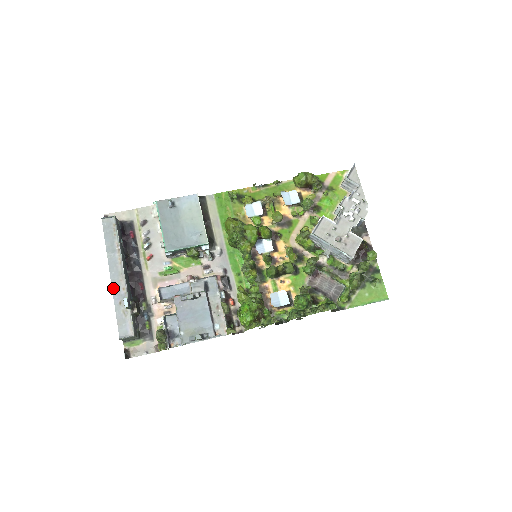
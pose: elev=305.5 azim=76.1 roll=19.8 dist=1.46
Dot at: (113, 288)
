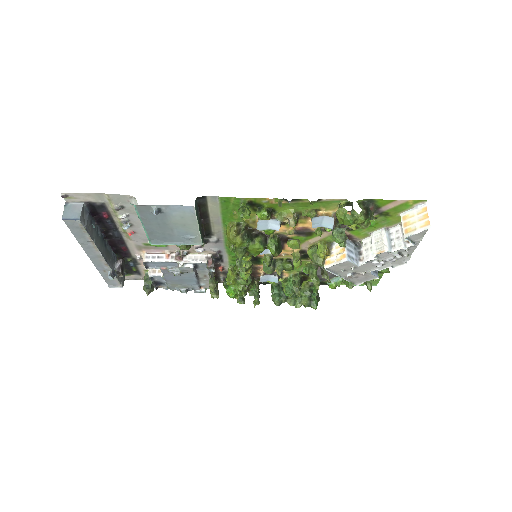
Dot at: (94, 264)
